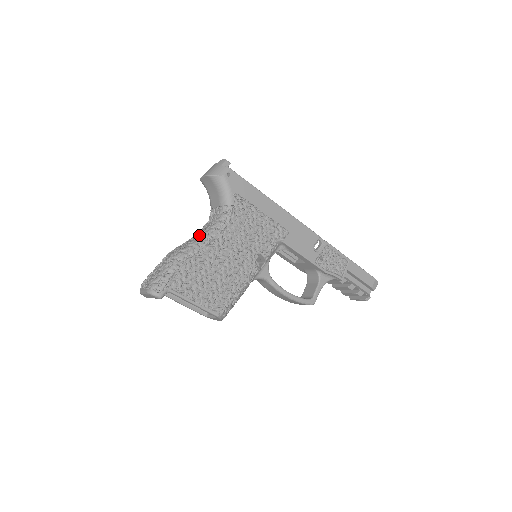
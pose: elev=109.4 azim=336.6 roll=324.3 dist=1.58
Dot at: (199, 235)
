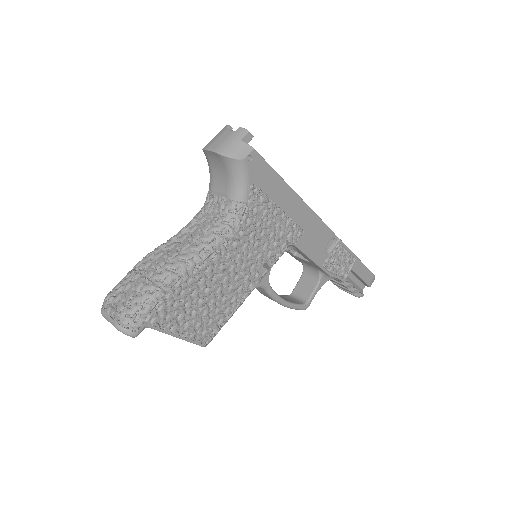
Dot at: (193, 239)
